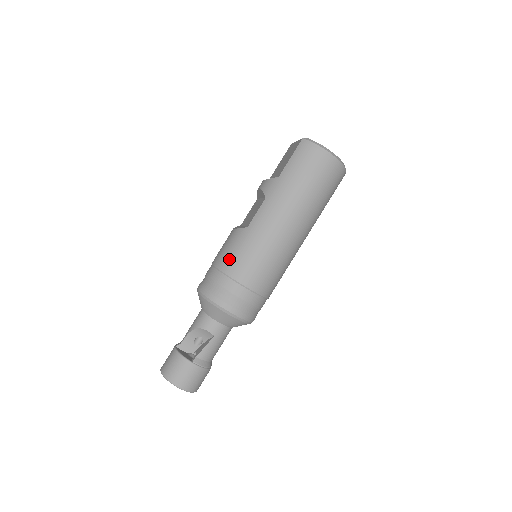
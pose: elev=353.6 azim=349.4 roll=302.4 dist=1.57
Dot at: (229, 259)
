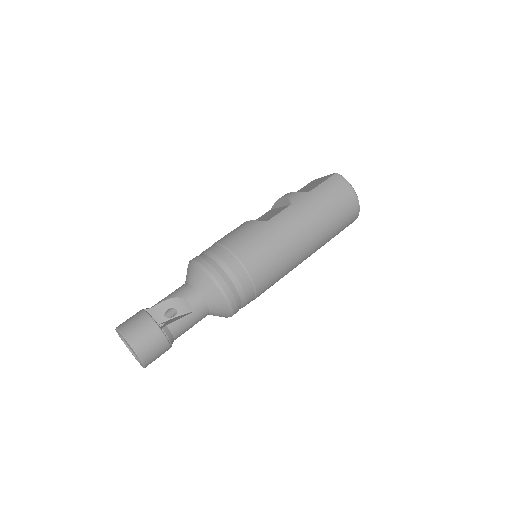
Dot at: (240, 241)
